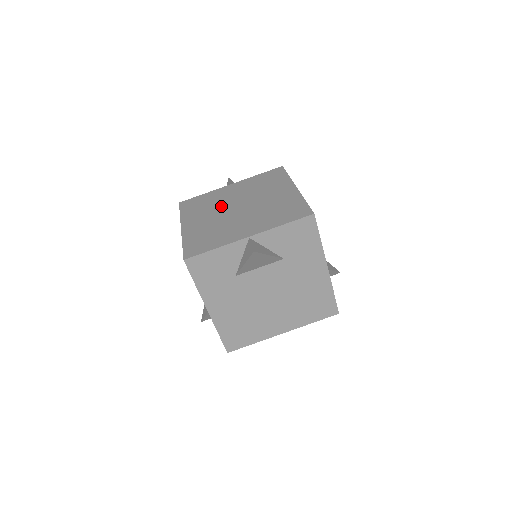
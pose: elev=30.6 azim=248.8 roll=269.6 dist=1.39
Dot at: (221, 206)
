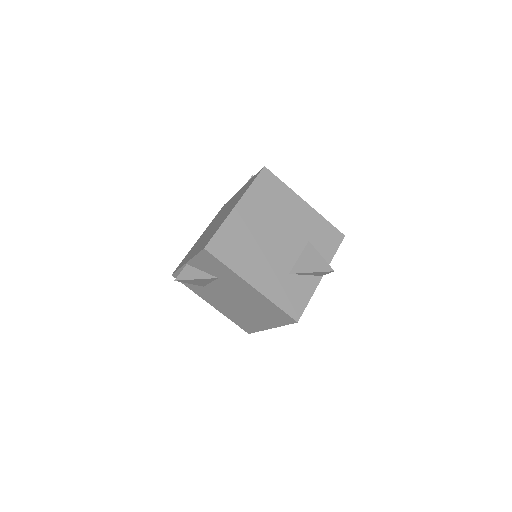
Dot at: (217, 218)
